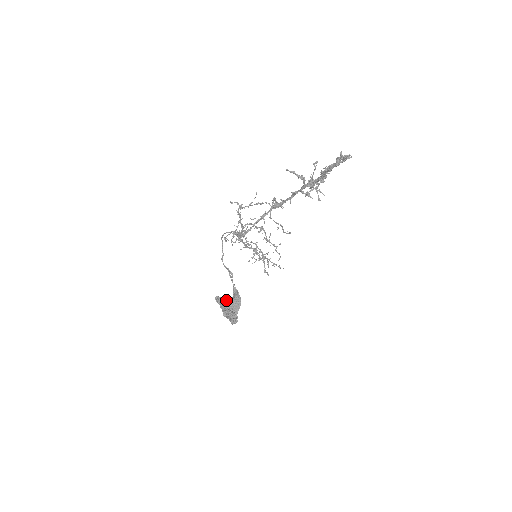
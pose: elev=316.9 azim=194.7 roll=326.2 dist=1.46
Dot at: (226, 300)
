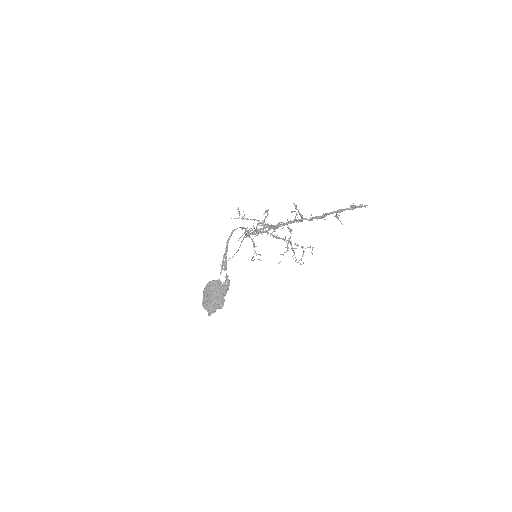
Dot at: occluded
